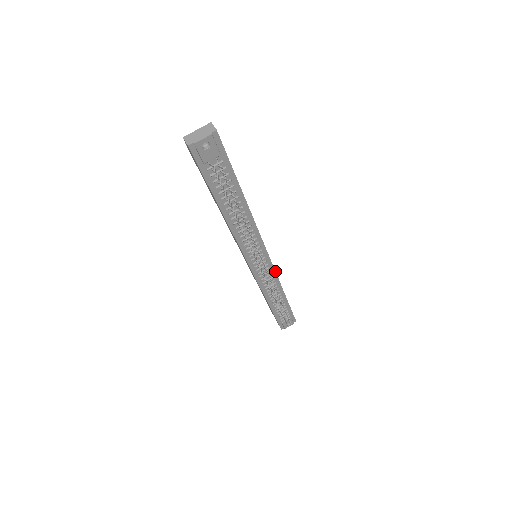
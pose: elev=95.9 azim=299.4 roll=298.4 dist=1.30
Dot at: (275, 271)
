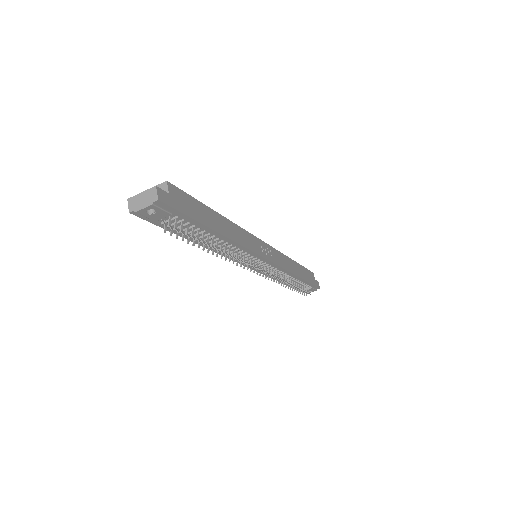
Dot at: (280, 266)
